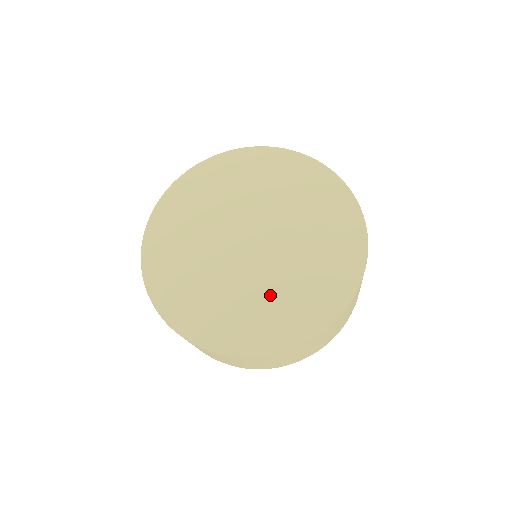
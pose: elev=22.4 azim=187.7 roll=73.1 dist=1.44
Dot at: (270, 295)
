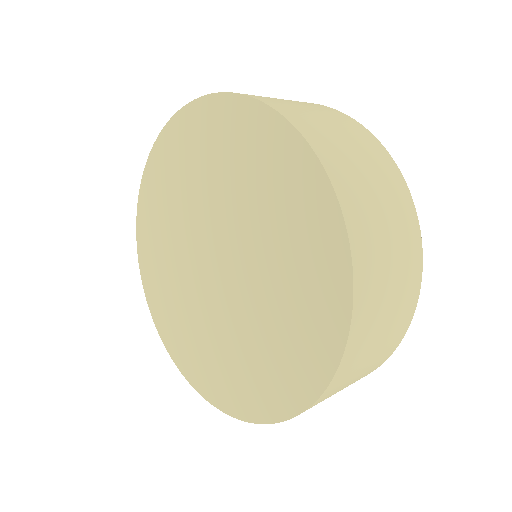
Dot at: (218, 343)
